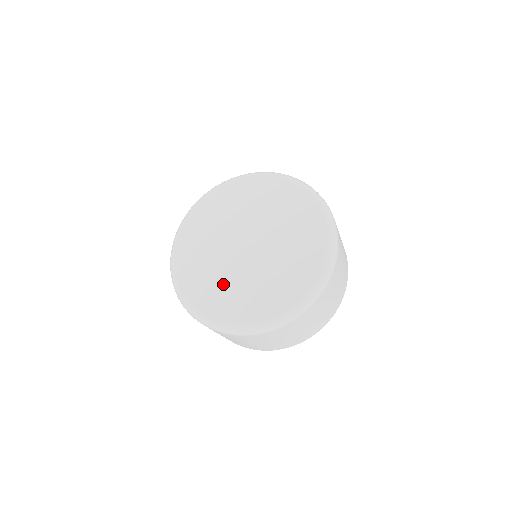
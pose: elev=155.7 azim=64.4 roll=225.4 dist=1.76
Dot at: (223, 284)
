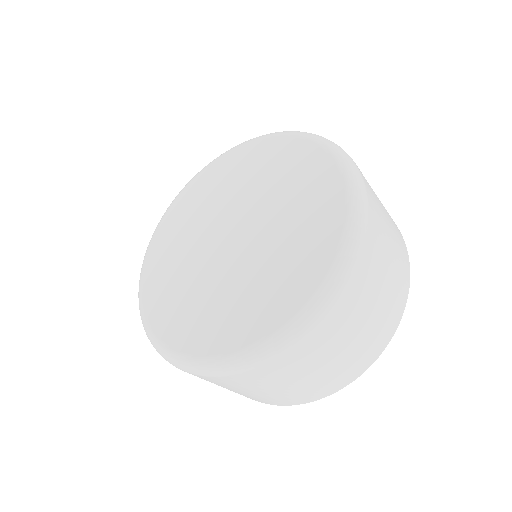
Dot at: (209, 301)
